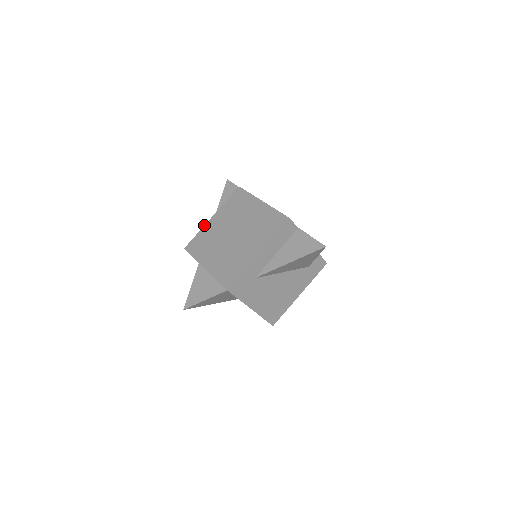
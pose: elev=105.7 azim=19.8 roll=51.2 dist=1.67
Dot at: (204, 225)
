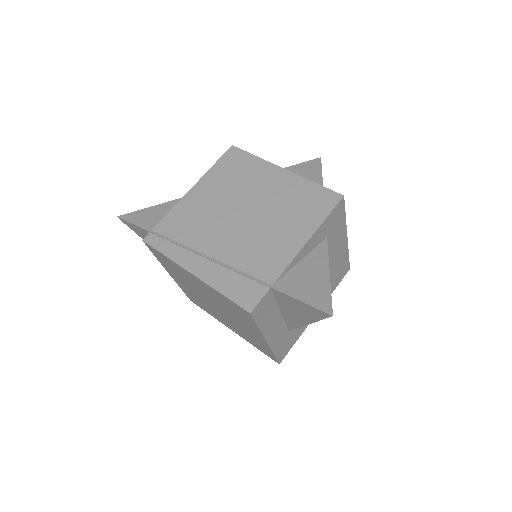
Dot at: occluded
